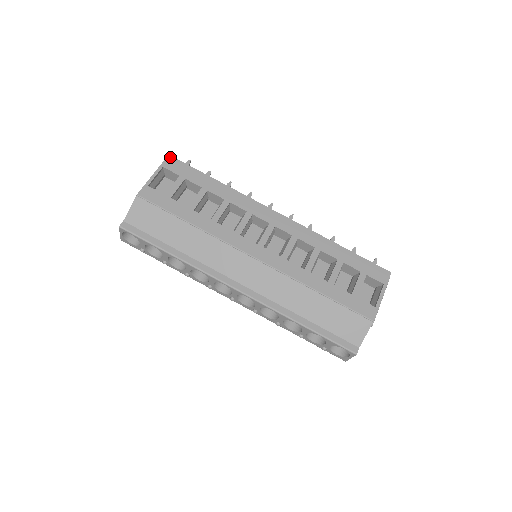
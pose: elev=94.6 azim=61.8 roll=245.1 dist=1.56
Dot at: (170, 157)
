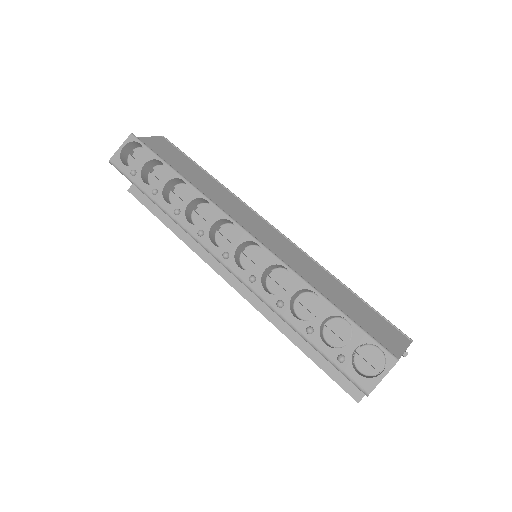
Dot at: occluded
